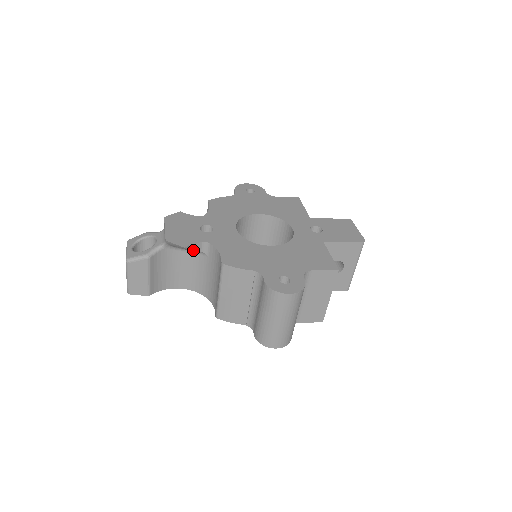
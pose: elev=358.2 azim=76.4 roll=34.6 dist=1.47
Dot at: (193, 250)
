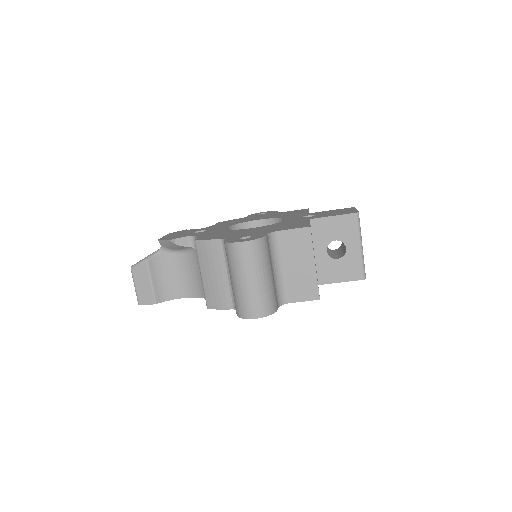
Dot at: (181, 245)
